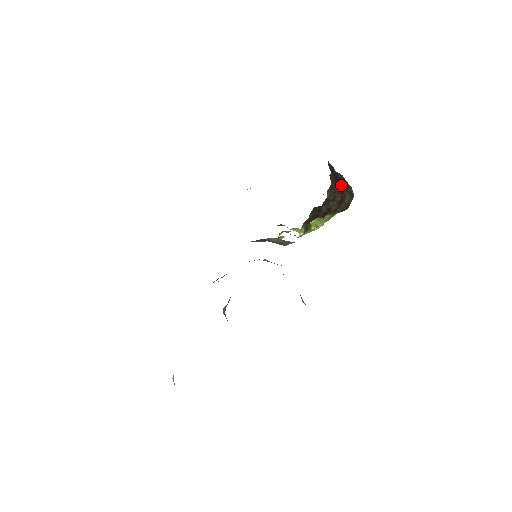
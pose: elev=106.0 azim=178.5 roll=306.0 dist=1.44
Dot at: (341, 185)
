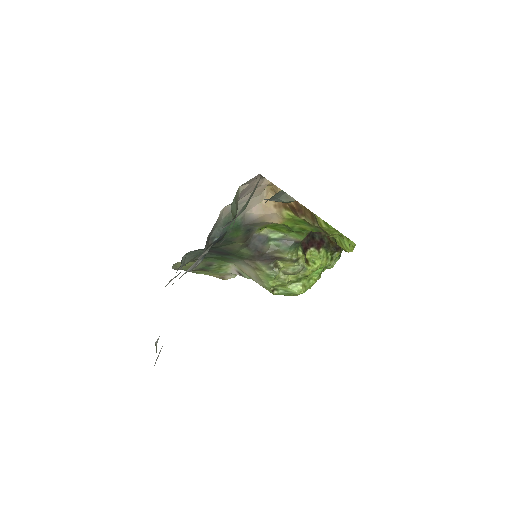
Dot at: occluded
